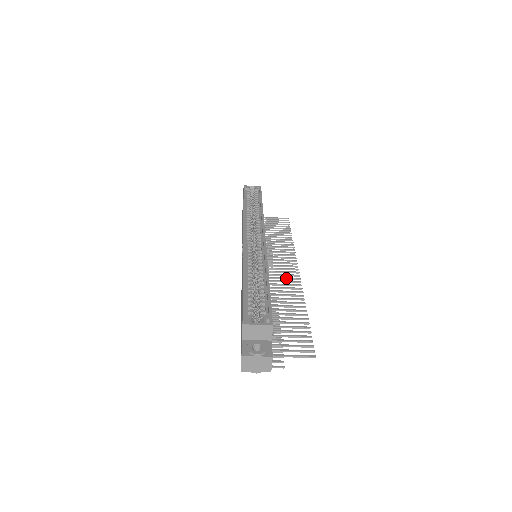
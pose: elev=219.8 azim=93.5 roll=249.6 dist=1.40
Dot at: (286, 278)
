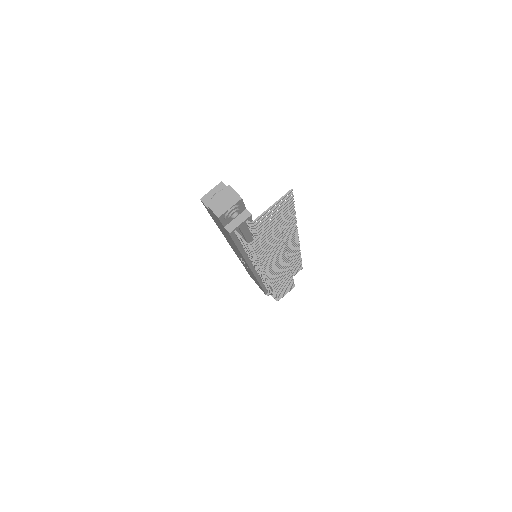
Dot at: (287, 243)
